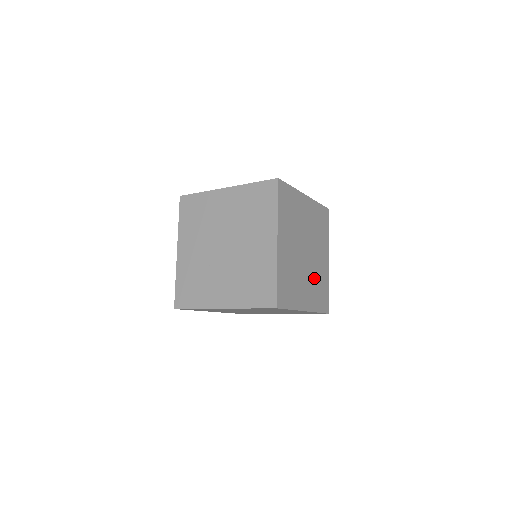
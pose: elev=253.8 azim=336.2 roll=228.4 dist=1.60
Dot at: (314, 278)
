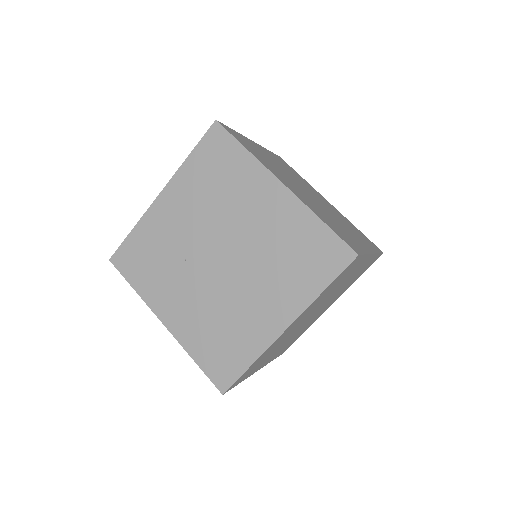
Dot at: (298, 333)
